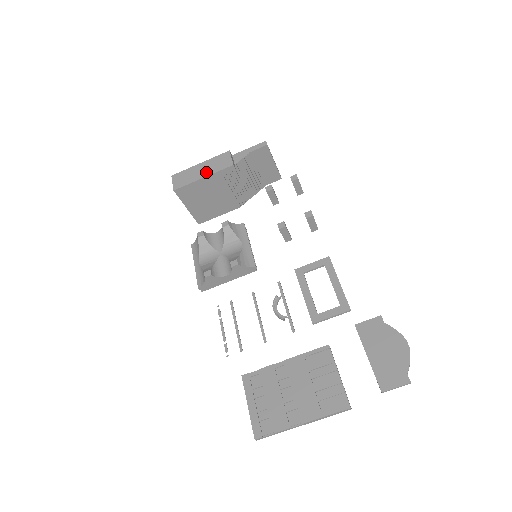
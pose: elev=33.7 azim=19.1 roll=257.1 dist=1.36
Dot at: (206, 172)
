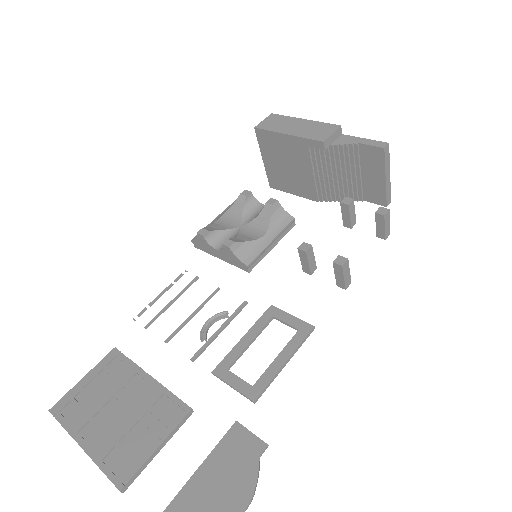
Dot at: (296, 131)
